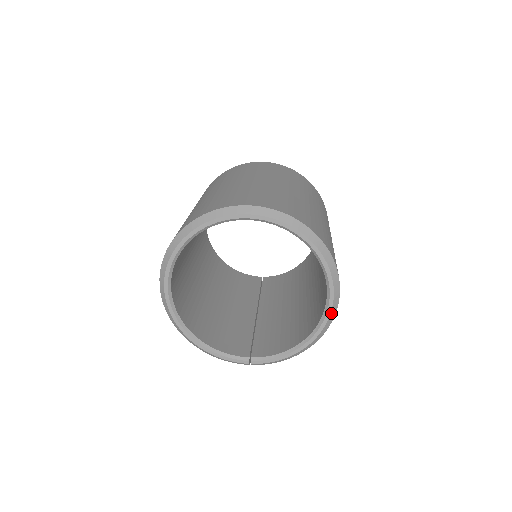
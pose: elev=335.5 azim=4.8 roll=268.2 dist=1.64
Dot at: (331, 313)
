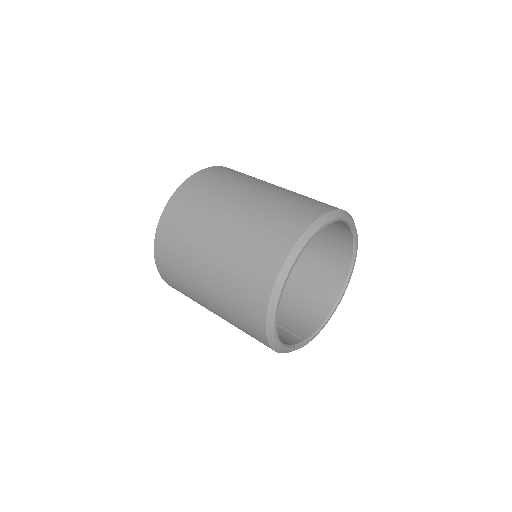
Dot at: occluded
